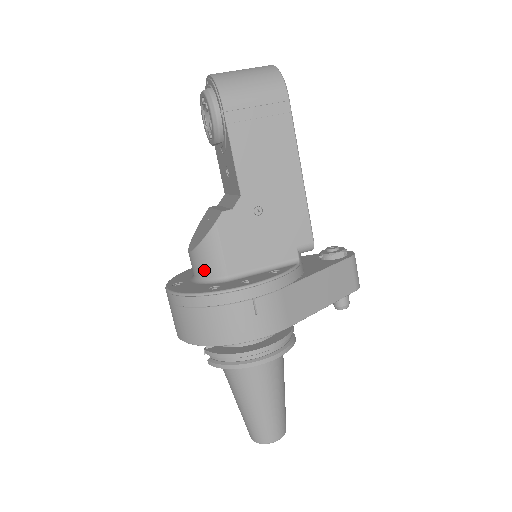
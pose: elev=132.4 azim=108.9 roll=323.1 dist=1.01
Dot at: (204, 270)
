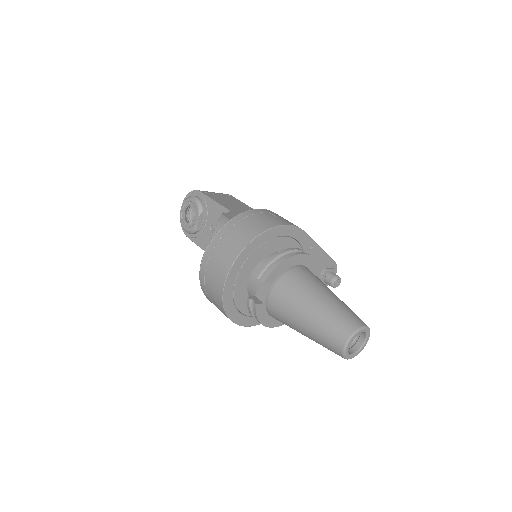
Dot at: occluded
